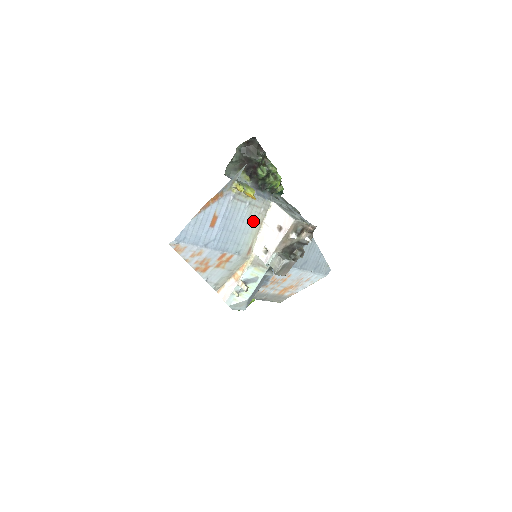
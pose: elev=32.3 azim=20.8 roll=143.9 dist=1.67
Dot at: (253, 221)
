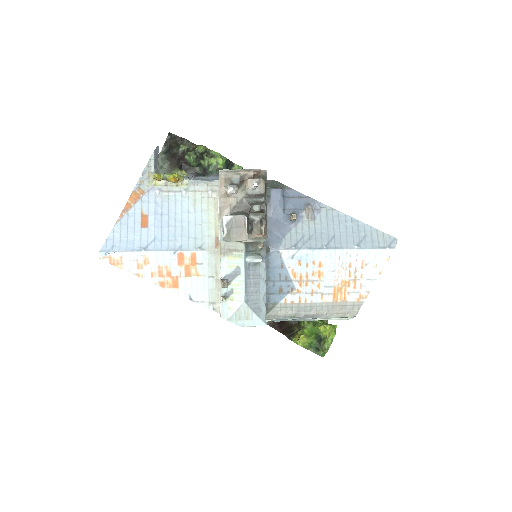
Dot at: (204, 208)
